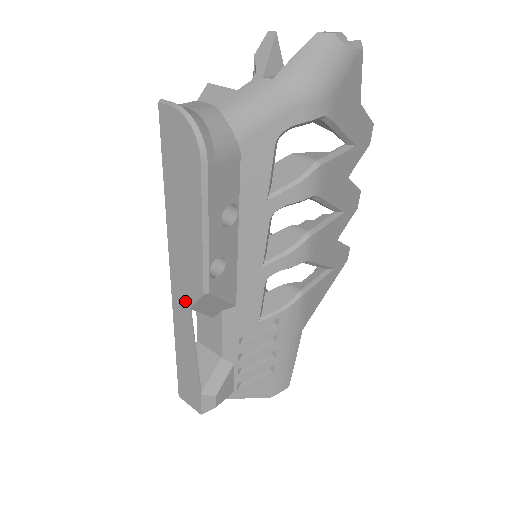
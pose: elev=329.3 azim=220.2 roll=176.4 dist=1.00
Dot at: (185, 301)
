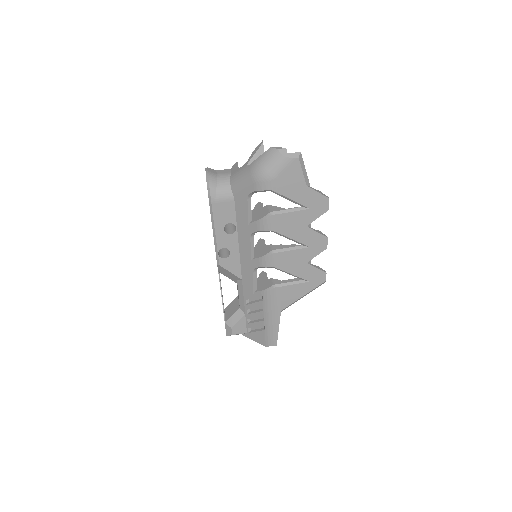
Dot at: occluded
